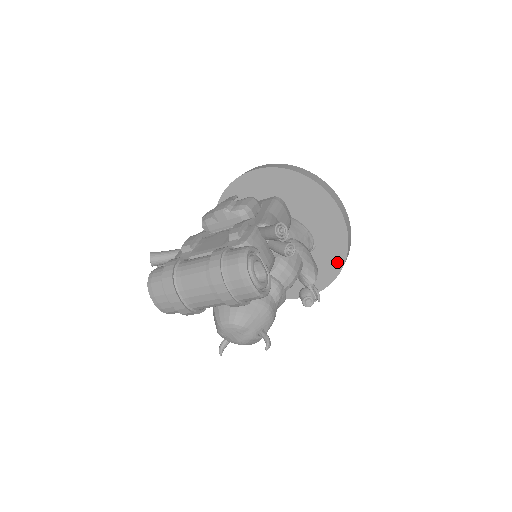
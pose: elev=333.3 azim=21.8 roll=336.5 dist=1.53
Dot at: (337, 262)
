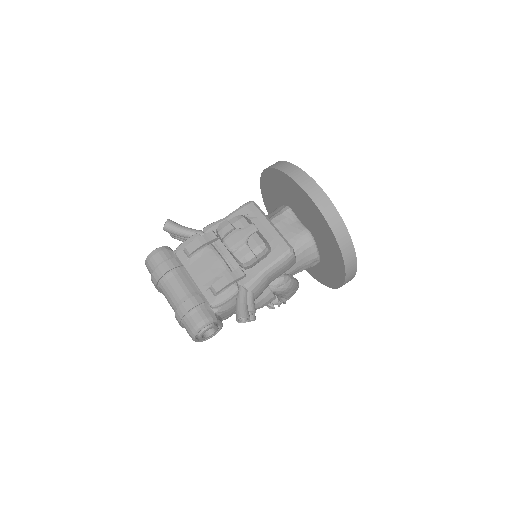
Dot at: (327, 282)
